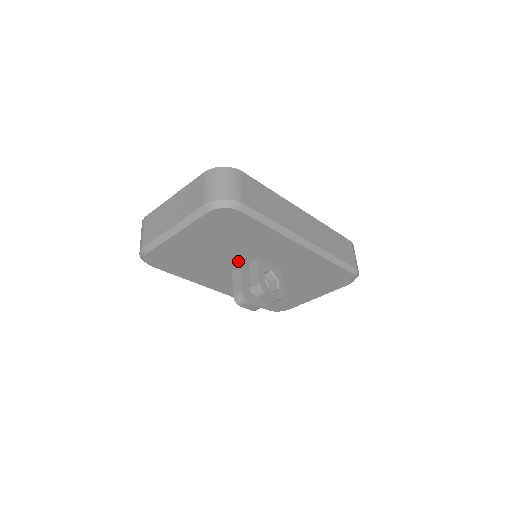
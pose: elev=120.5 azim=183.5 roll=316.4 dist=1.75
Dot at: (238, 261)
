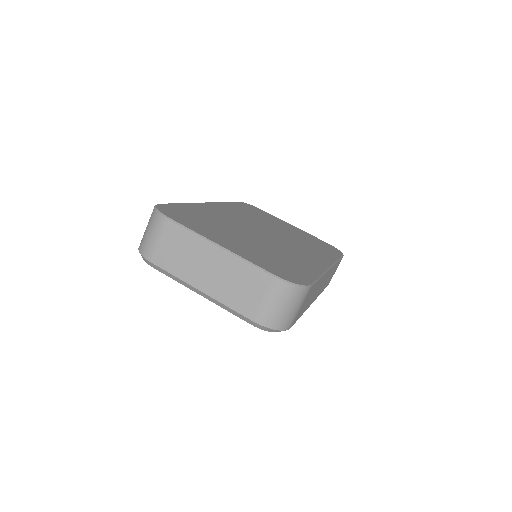
Dot at: occluded
